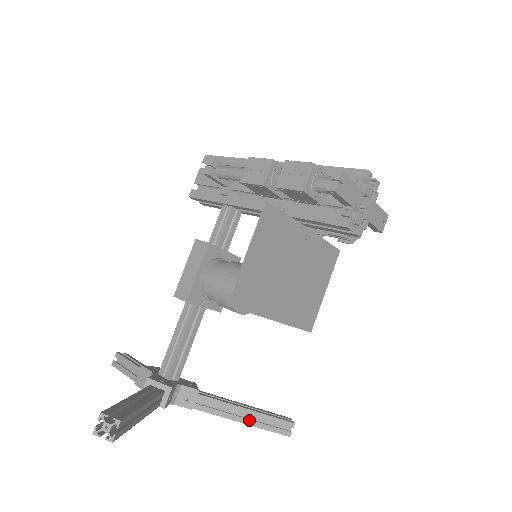
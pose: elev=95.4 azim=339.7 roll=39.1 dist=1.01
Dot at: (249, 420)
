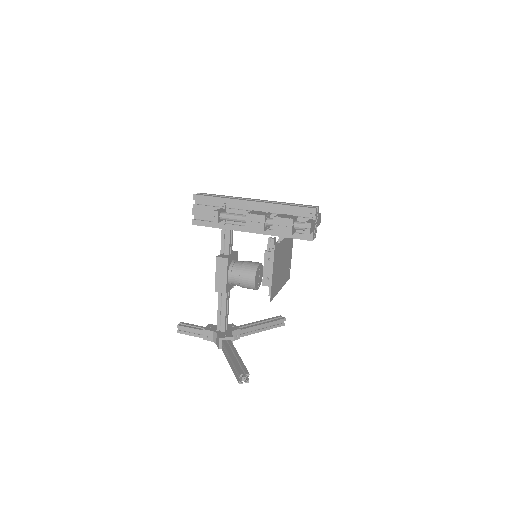
Dot at: (265, 328)
